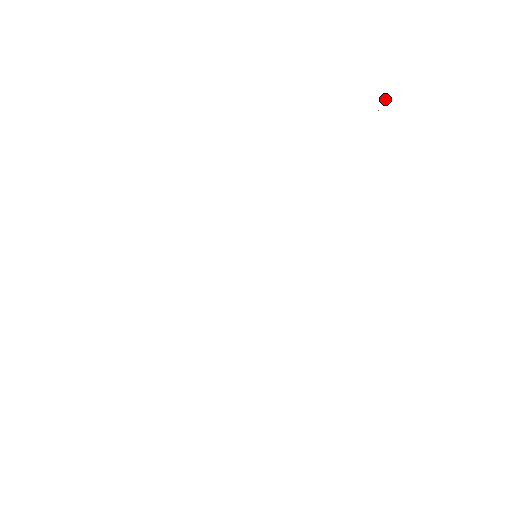
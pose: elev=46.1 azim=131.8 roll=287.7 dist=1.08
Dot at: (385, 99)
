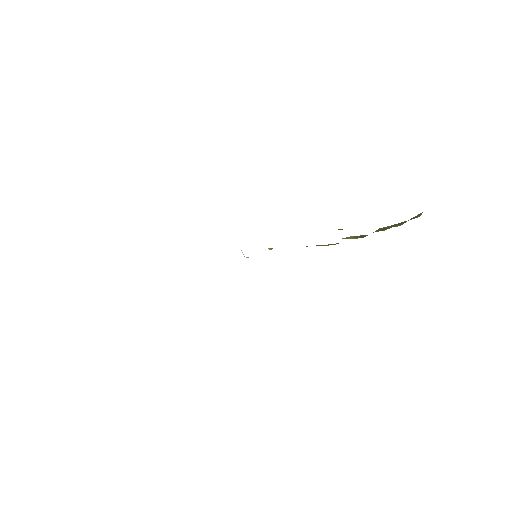
Dot at: (420, 215)
